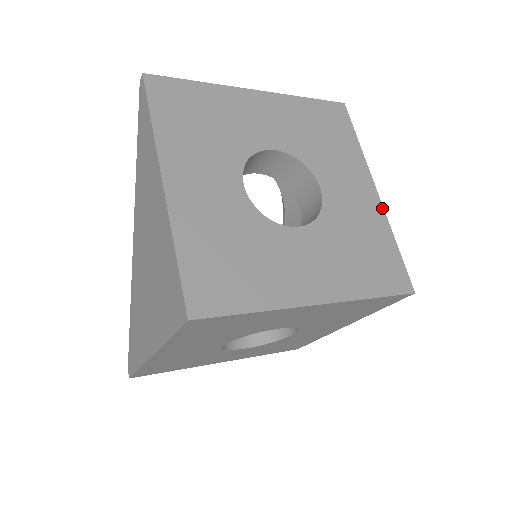
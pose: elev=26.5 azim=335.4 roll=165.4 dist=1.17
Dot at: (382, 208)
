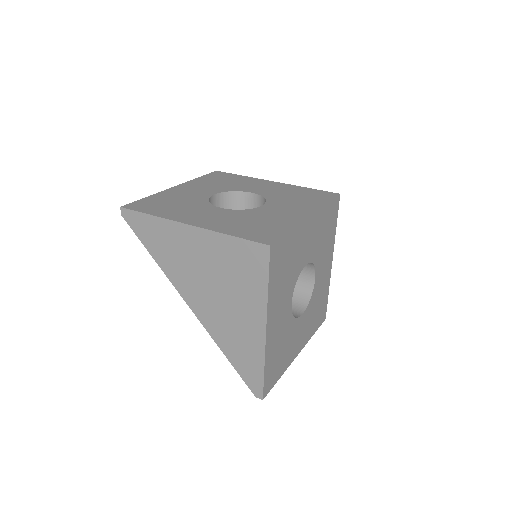
Dot at: (285, 184)
